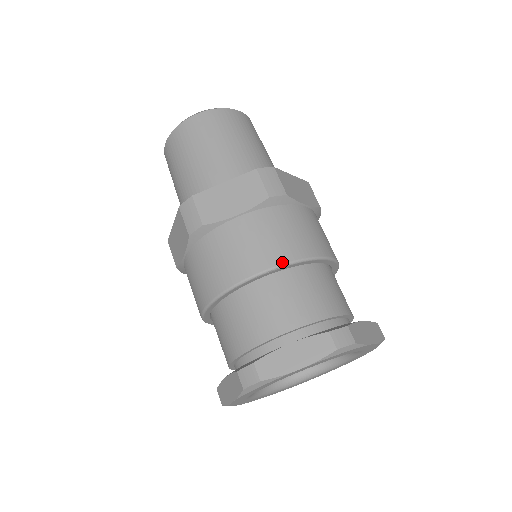
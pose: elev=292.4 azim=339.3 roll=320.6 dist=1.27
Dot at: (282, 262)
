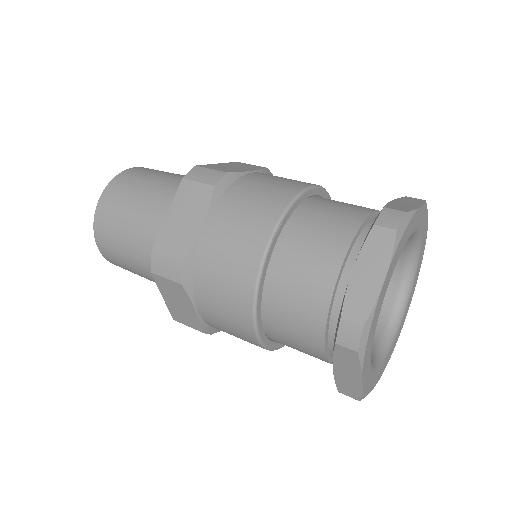
Dot at: (276, 219)
